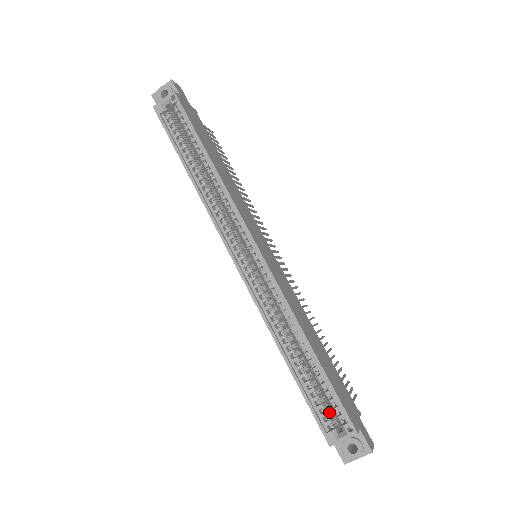
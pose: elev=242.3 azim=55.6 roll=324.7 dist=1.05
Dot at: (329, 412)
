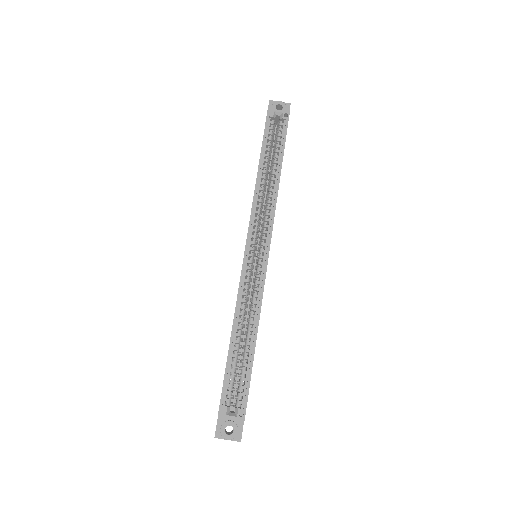
Dot at: occluded
